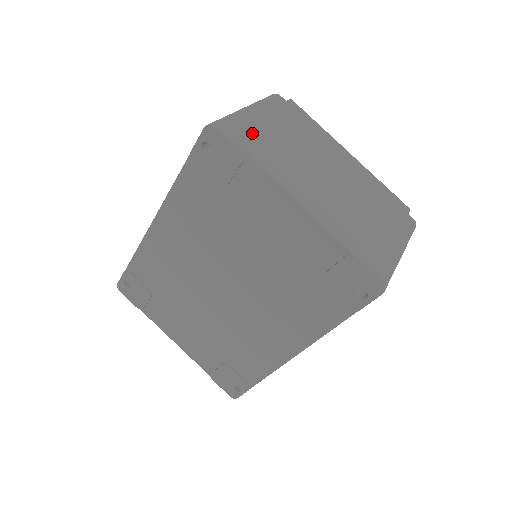
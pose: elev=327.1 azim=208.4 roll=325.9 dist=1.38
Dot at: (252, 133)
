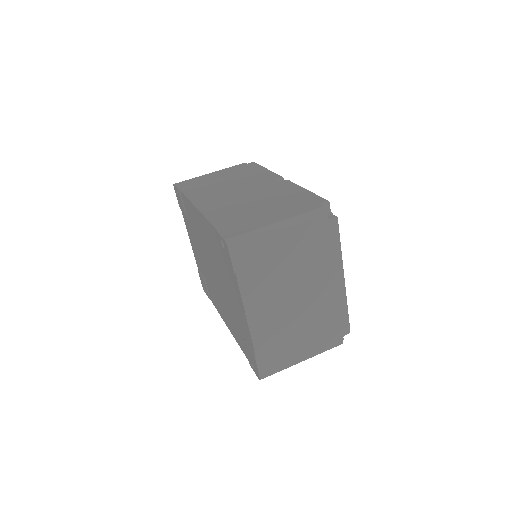
Dot at: (259, 256)
